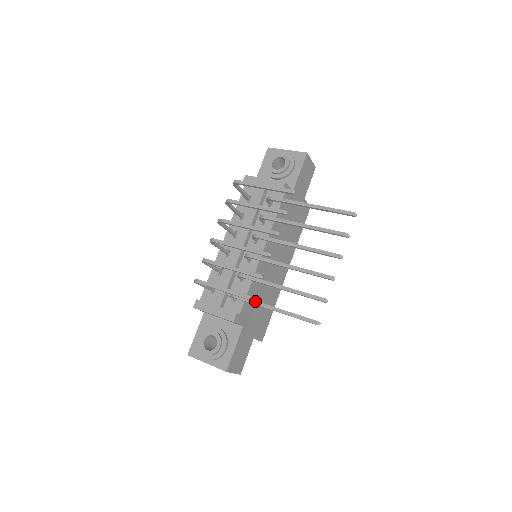
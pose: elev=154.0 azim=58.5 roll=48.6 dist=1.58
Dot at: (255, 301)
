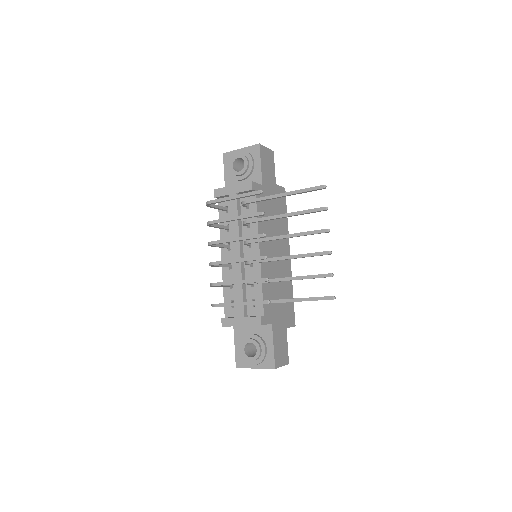
Dot at: (271, 300)
